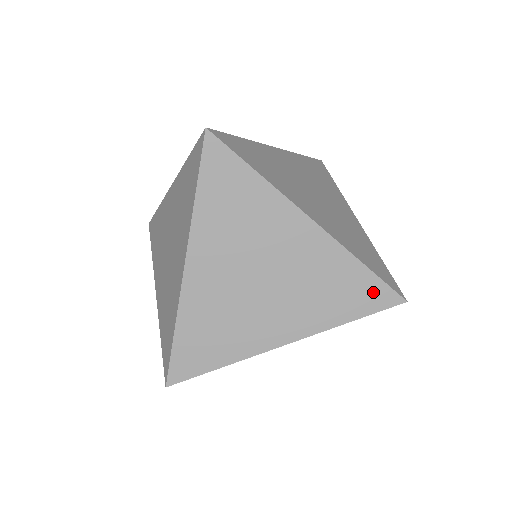
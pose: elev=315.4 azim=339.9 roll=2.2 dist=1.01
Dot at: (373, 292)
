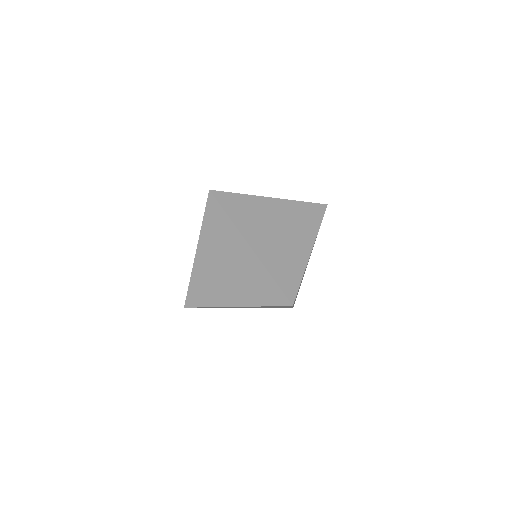
Dot at: (276, 294)
